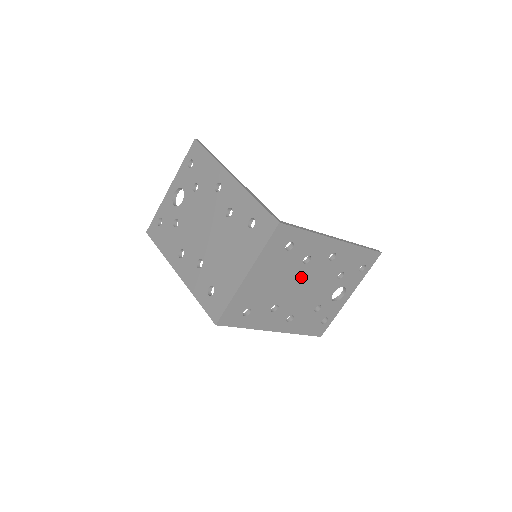
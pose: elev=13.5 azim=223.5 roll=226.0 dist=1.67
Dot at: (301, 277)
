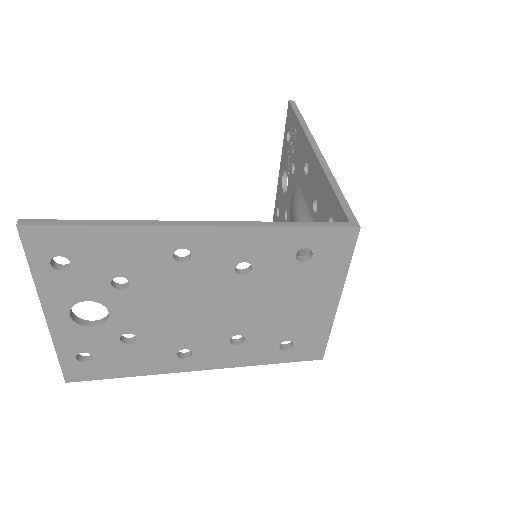
Dot at: occluded
